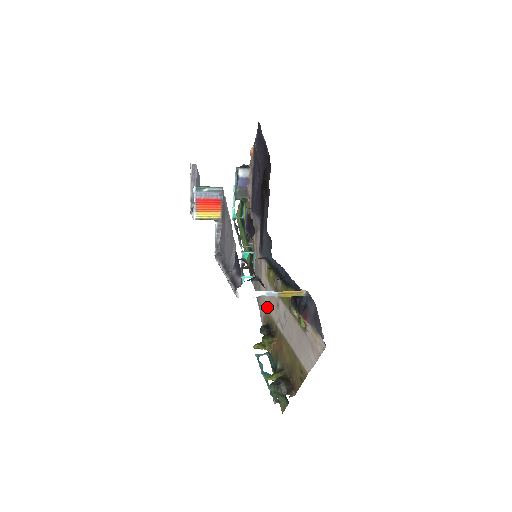
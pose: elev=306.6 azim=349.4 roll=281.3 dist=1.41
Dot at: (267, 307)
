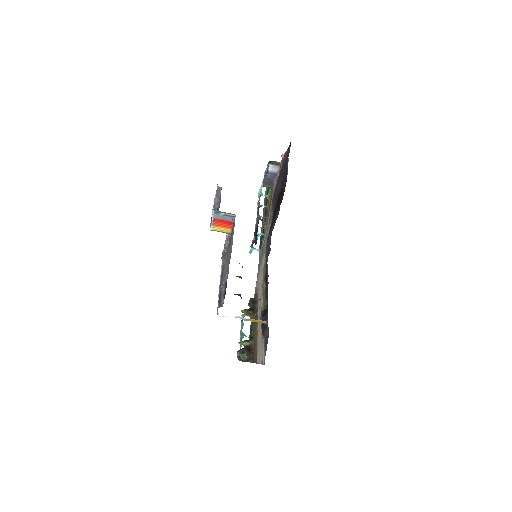
Dot at: (259, 286)
